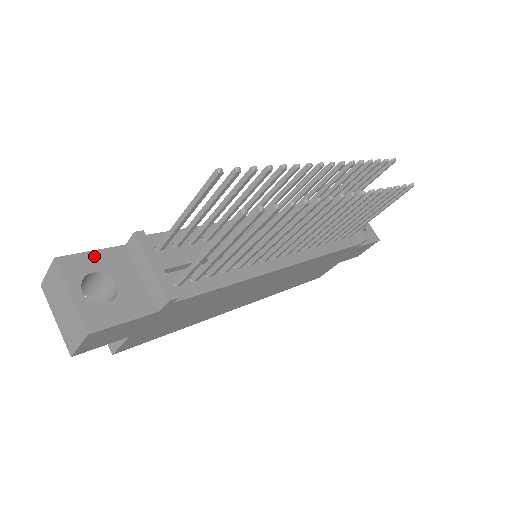
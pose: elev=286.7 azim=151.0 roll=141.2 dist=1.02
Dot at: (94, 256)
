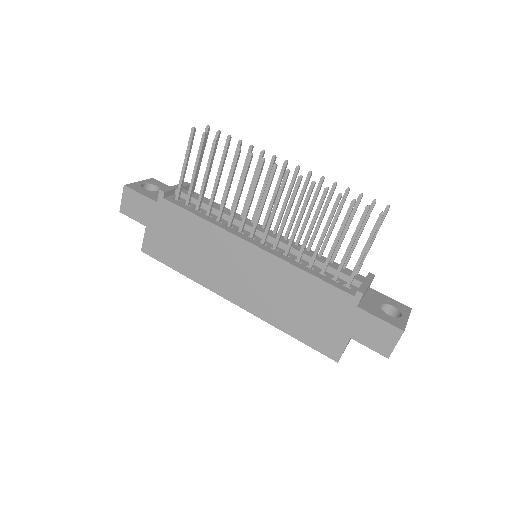
Dot at: (166, 186)
